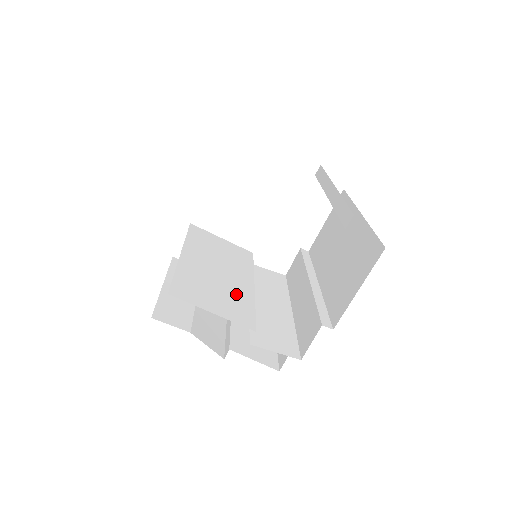
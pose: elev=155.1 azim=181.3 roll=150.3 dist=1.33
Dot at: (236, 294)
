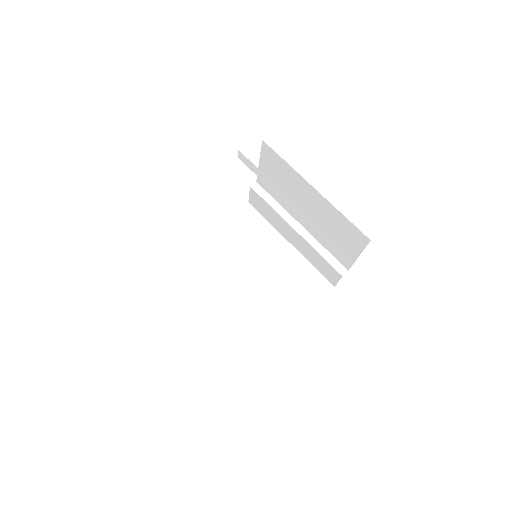
Dot at: (270, 291)
